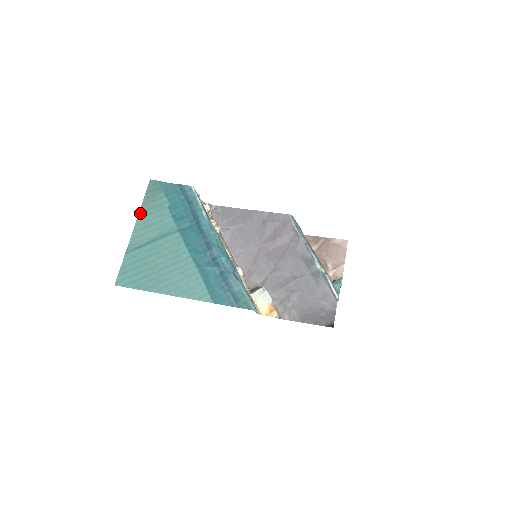
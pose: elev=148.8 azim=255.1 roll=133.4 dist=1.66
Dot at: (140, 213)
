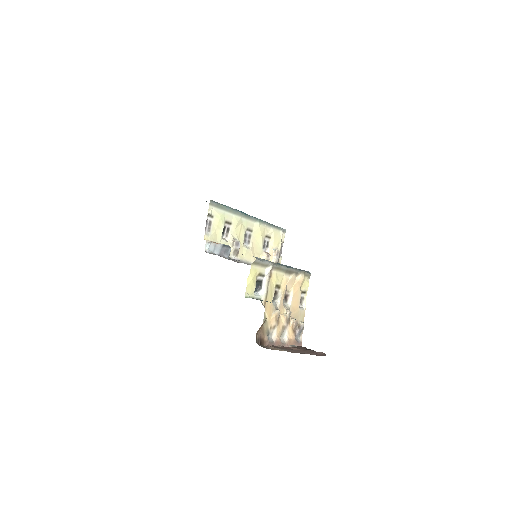
Dot at: occluded
